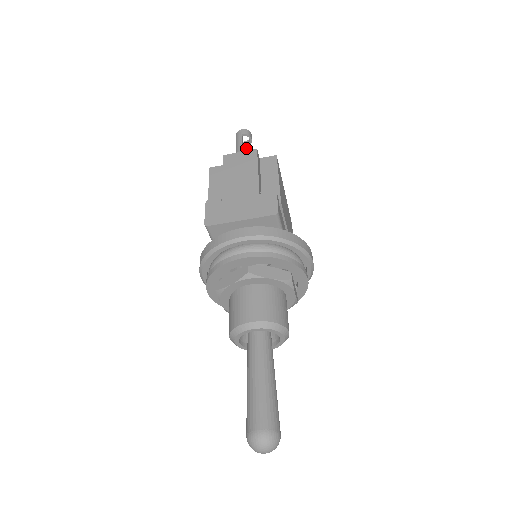
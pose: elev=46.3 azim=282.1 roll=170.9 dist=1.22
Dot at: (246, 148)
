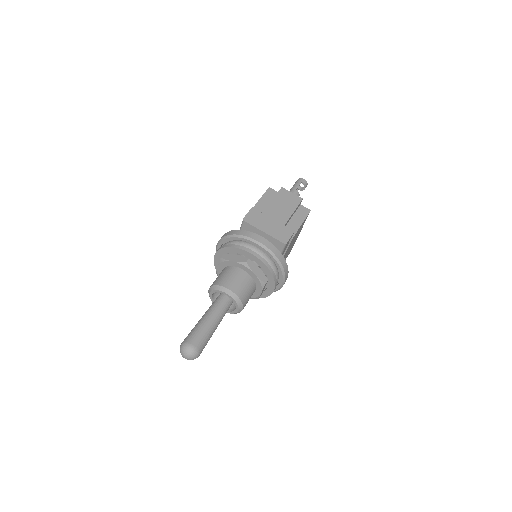
Dot at: (298, 192)
